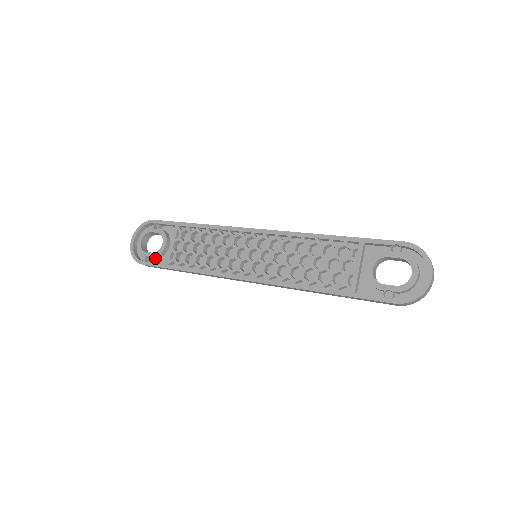
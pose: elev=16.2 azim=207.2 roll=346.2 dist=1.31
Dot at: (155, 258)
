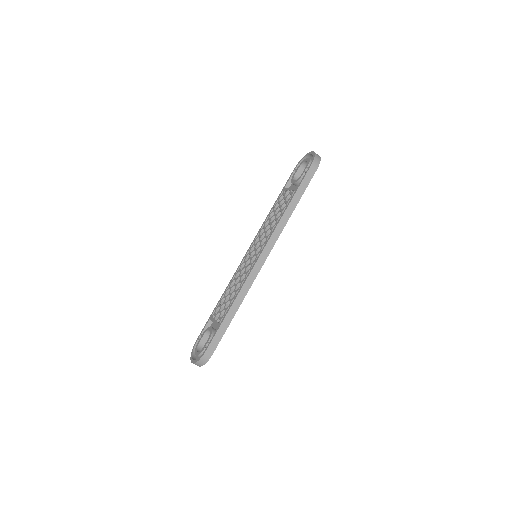
Dot at: occluded
